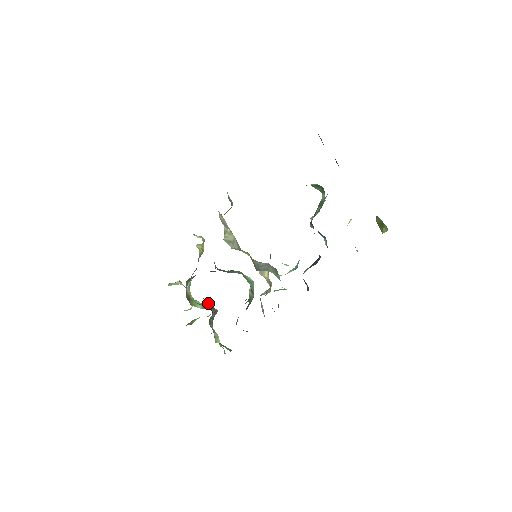
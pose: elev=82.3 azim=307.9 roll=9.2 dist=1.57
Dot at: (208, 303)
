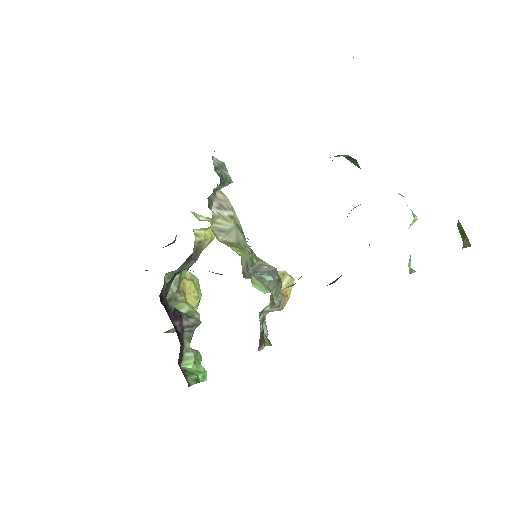
Dot at: (180, 311)
